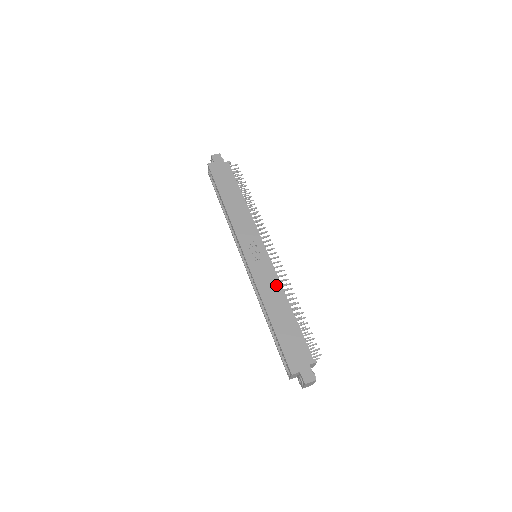
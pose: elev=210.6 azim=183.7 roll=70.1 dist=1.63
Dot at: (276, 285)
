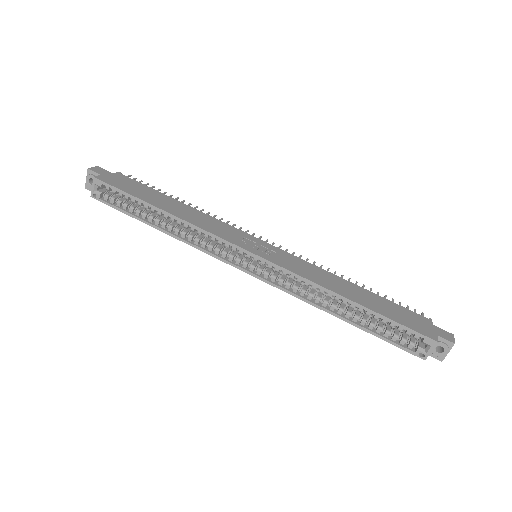
Dot at: (316, 269)
